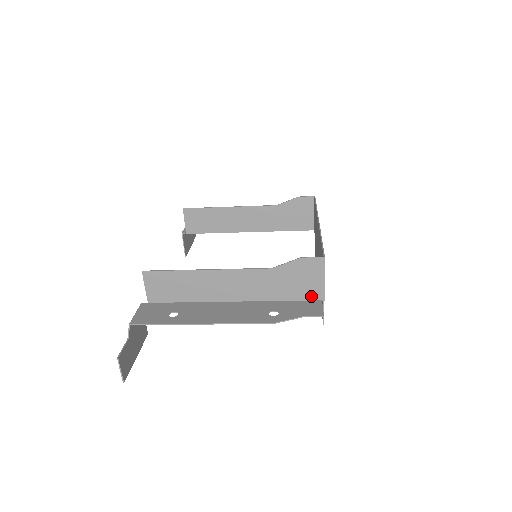
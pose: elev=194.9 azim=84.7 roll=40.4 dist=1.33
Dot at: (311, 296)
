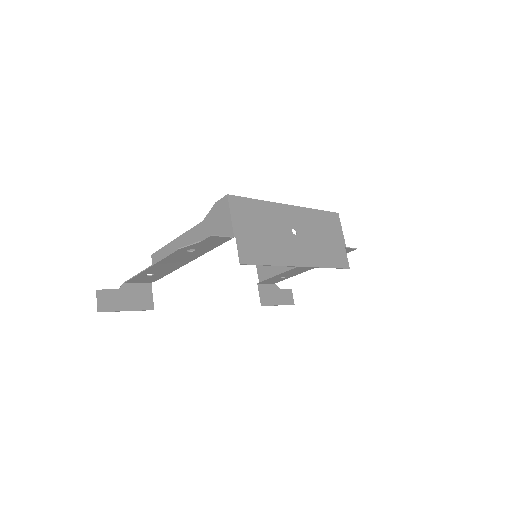
Dot at: occluded
